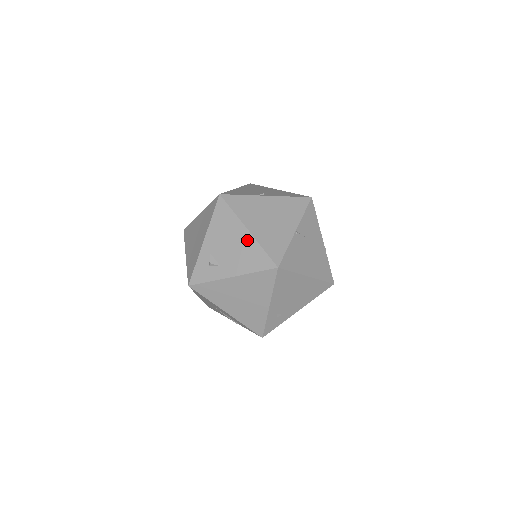
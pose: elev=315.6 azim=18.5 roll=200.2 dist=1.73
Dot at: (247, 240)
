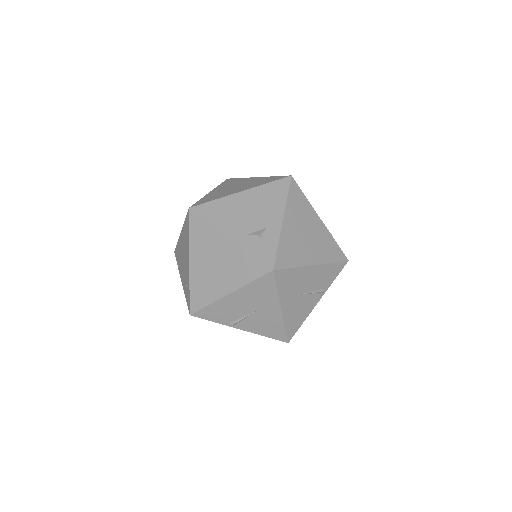
Dot at: (251, 195)
